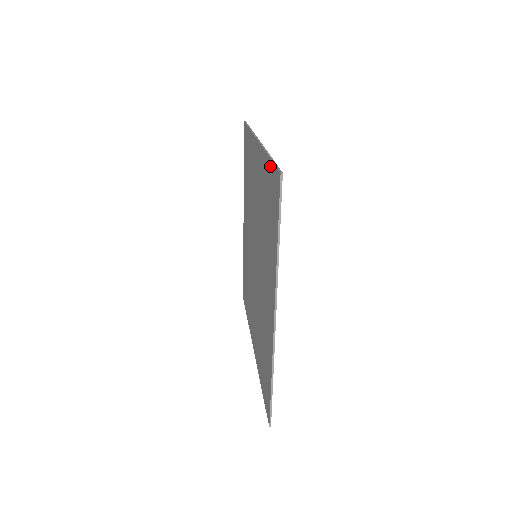
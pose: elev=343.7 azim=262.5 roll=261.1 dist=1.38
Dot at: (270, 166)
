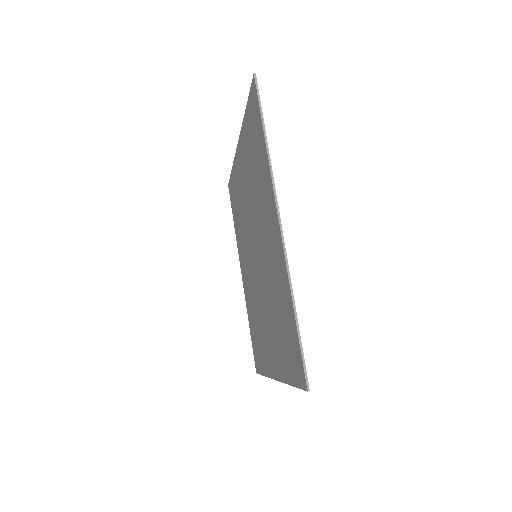
Dot at: (294, 328)
